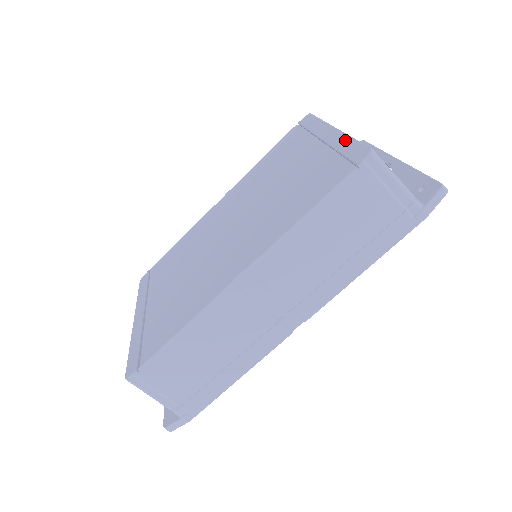
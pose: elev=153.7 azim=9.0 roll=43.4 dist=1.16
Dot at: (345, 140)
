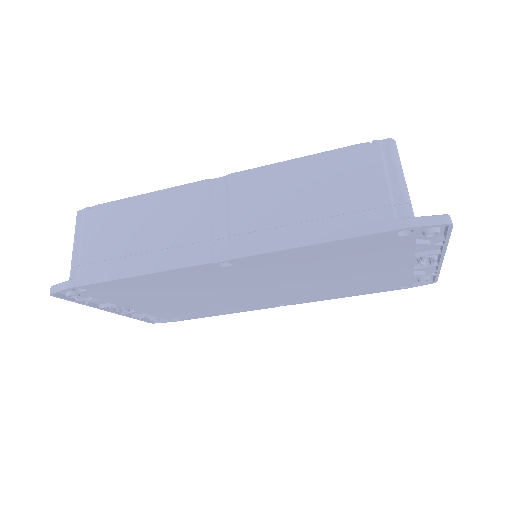
Dot at: occluded
